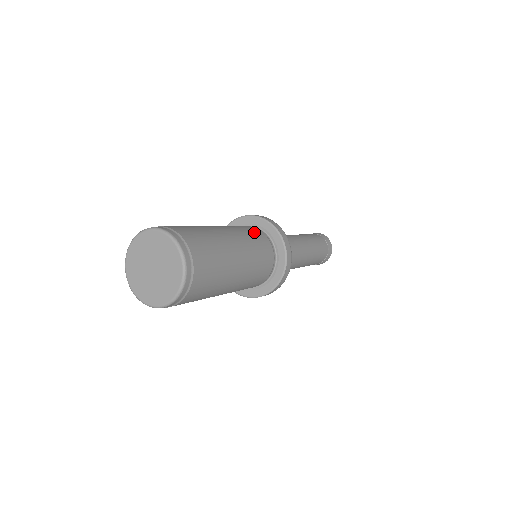
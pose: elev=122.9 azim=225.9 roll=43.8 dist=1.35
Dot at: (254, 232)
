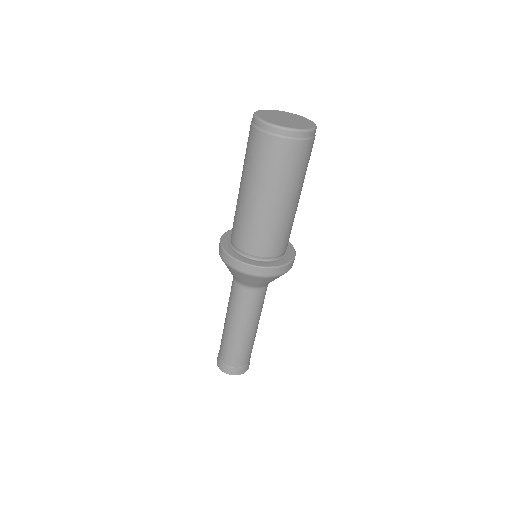
Dot at: occluded
